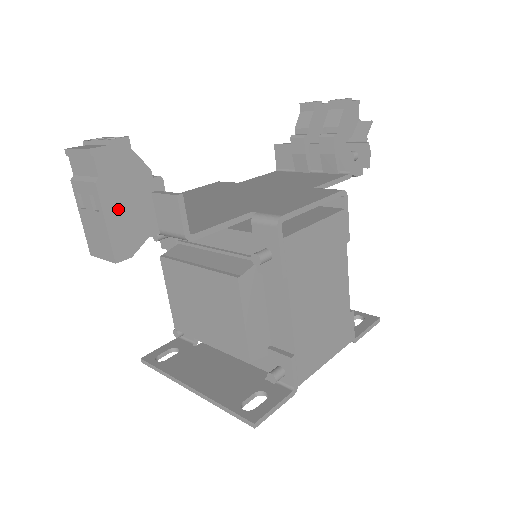
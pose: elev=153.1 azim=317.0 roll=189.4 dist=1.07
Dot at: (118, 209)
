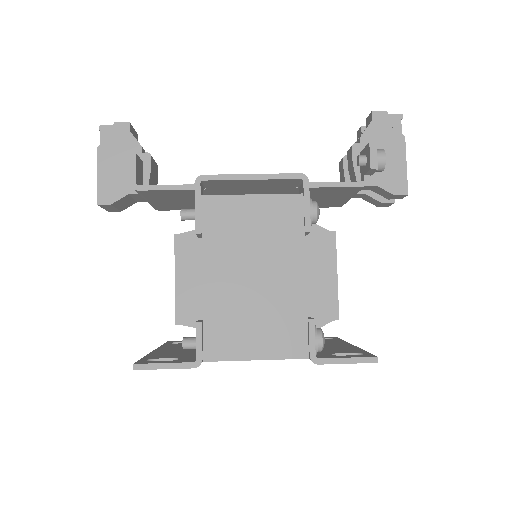
Dot at: (109, 168)
